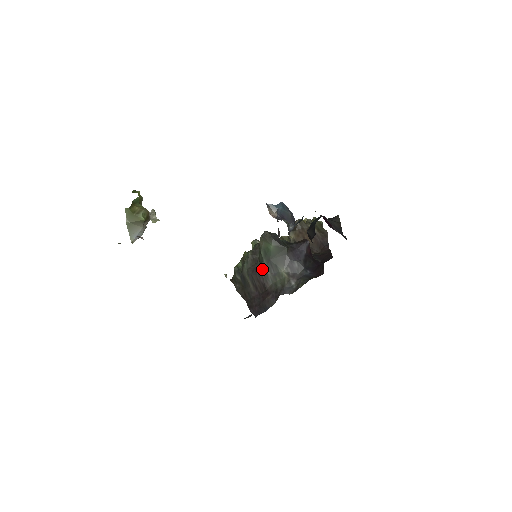
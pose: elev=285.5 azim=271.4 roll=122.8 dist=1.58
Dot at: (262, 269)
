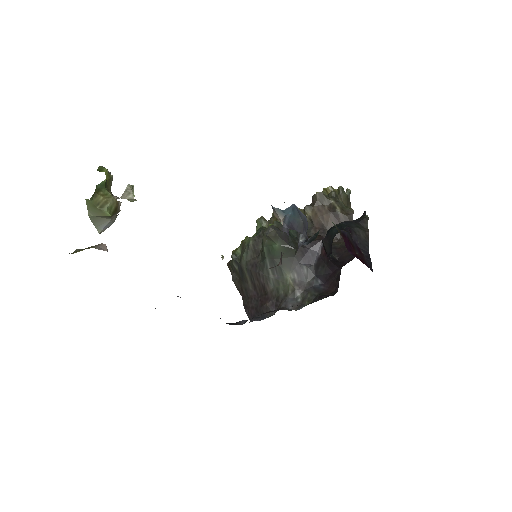
Dot at: (263, 268)
